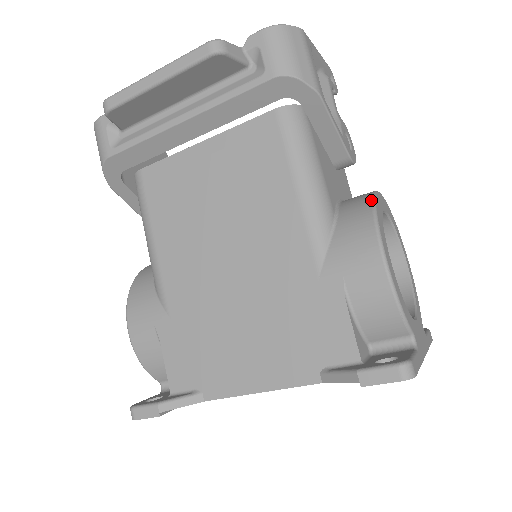
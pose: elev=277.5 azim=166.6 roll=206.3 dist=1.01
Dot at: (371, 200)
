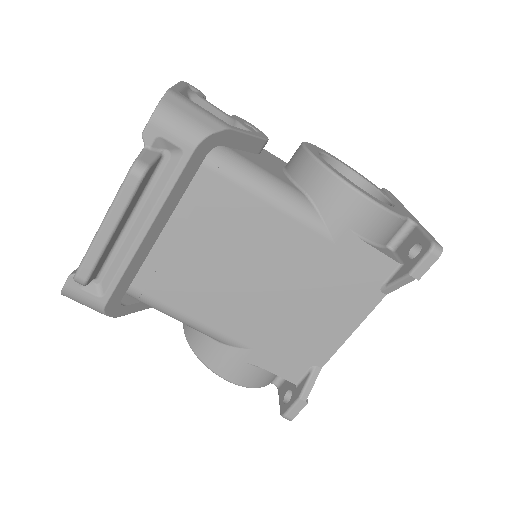
Dot at: (318, 163)
